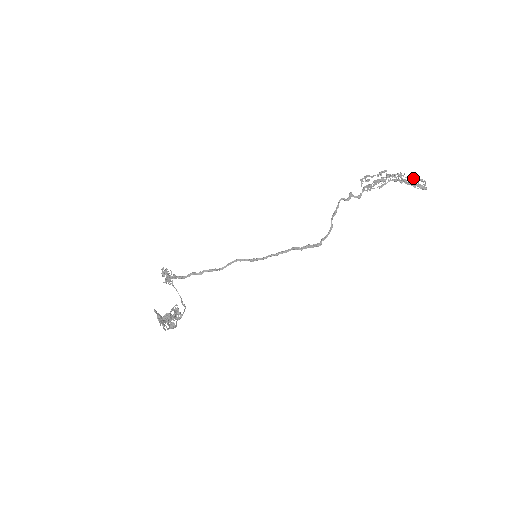
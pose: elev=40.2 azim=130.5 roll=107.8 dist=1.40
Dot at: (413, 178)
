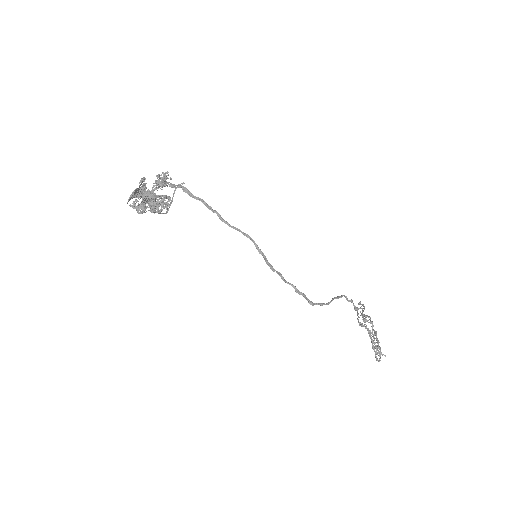
Dot at: occluded
